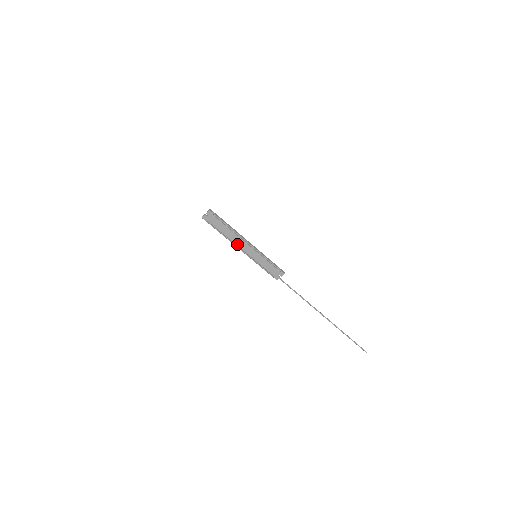
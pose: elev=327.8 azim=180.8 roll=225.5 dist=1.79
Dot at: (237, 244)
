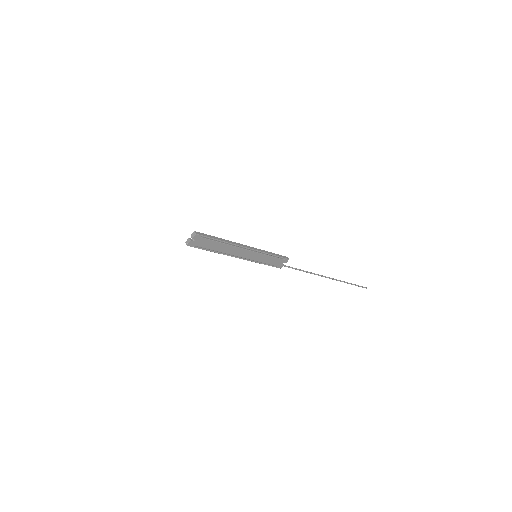
Dot at: (234, 254)
